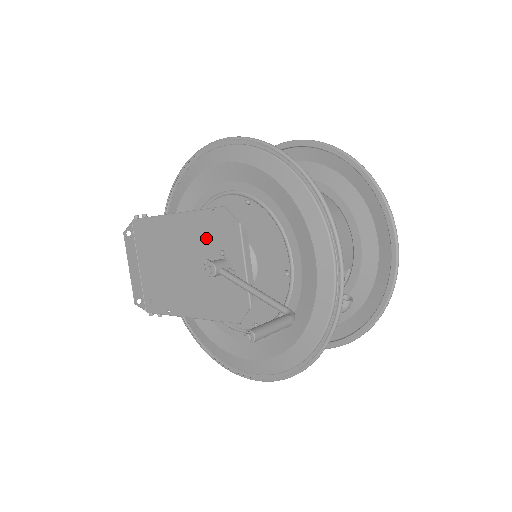
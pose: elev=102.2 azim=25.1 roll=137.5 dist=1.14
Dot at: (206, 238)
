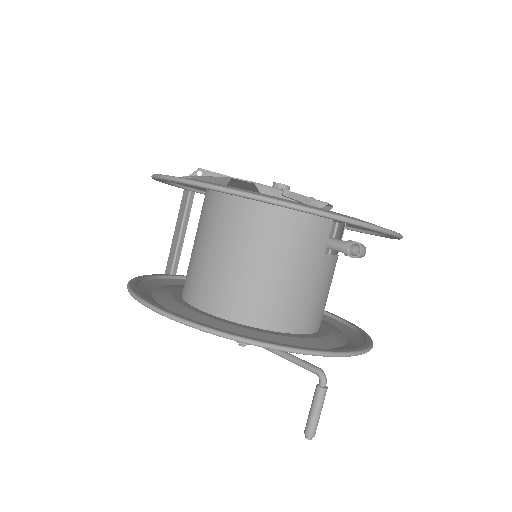
Dot at: occluded
